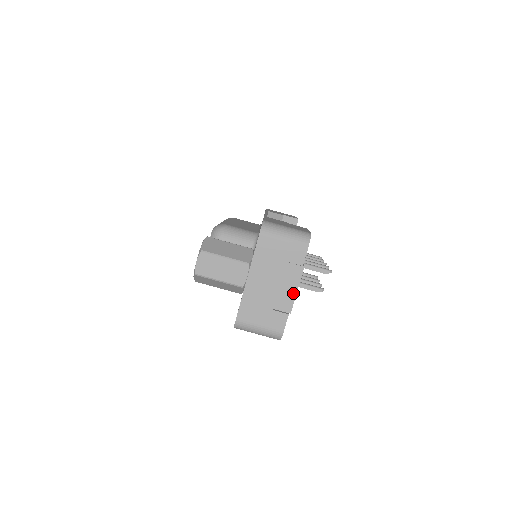
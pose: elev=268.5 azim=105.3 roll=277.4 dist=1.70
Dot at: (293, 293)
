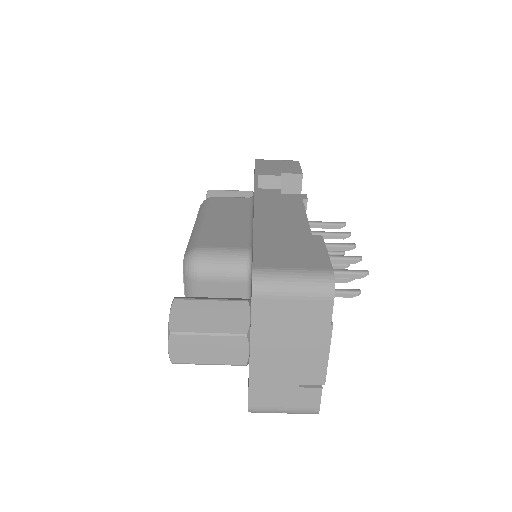
Dot at: (323, 361)
